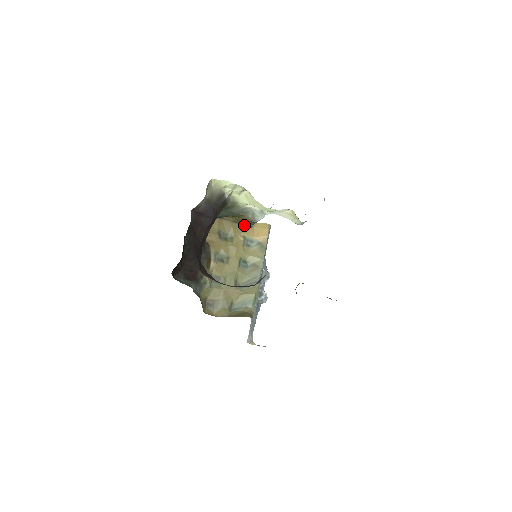
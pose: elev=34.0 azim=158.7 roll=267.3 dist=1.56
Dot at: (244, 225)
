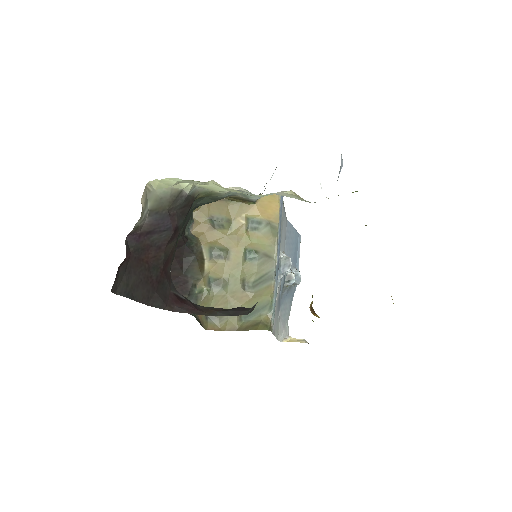
Dot at: (244, 202)
